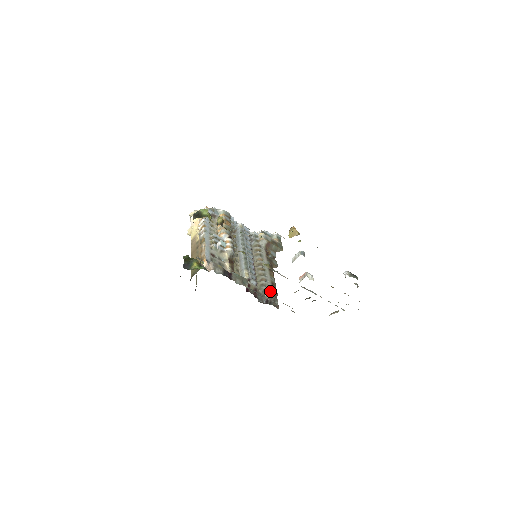
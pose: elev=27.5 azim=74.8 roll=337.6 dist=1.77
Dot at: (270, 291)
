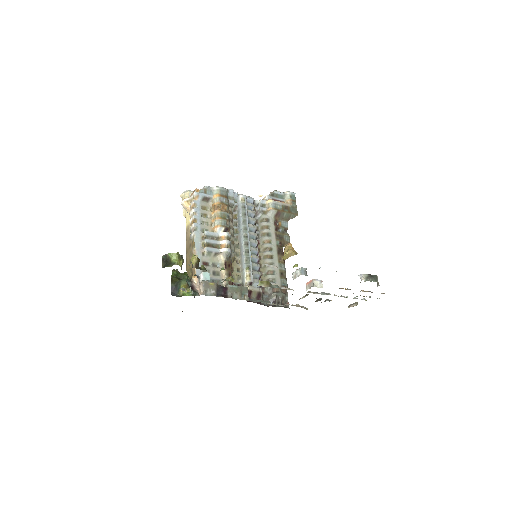
Dot at: occluded
